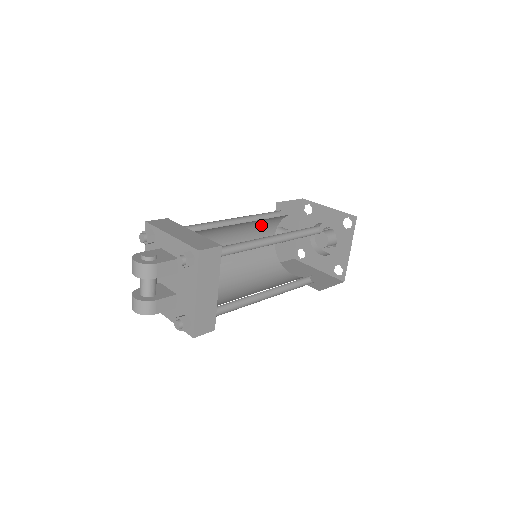
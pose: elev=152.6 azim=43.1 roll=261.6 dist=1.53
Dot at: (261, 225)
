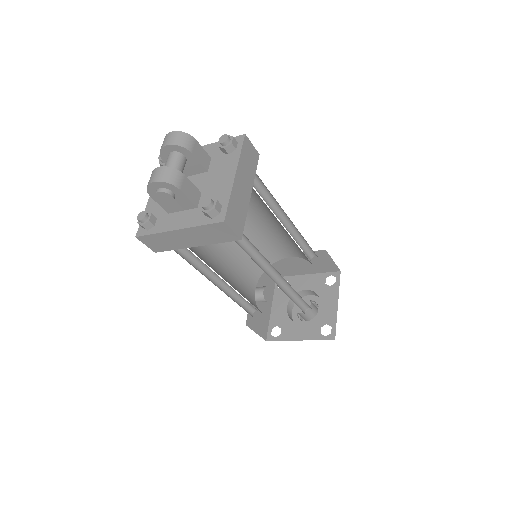
Dot at: (249, 259)
